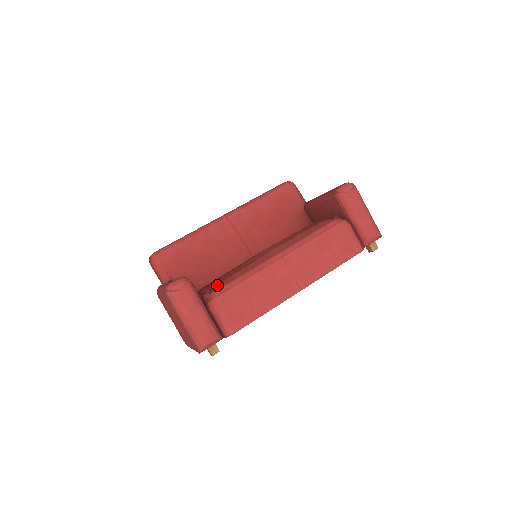
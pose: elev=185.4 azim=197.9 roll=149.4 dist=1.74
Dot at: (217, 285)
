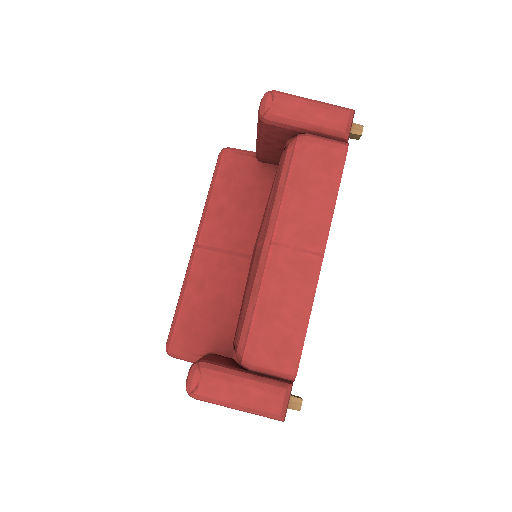
Dot at: (236, 334)
